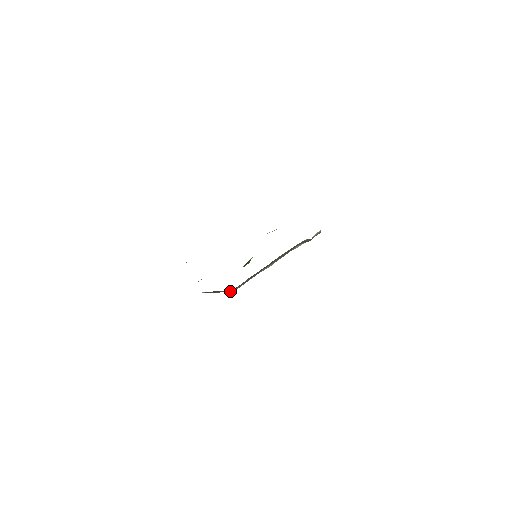
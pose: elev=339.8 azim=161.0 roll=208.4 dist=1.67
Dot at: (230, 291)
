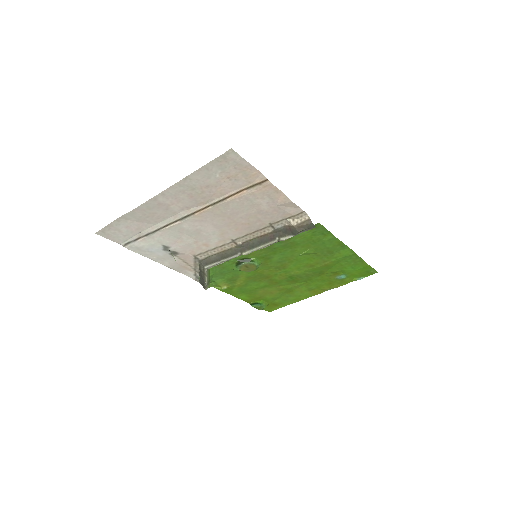
Dot at: (204, 270)
